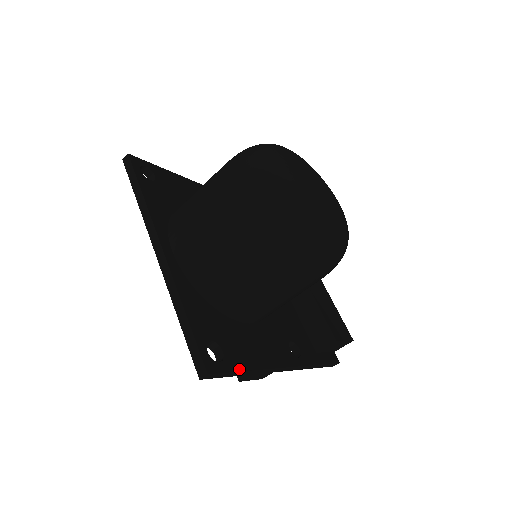
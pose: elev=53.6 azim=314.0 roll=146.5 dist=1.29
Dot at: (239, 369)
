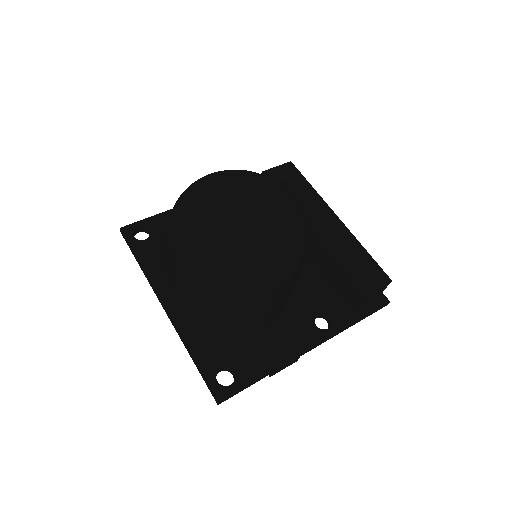
Dot at: (252, 380)
